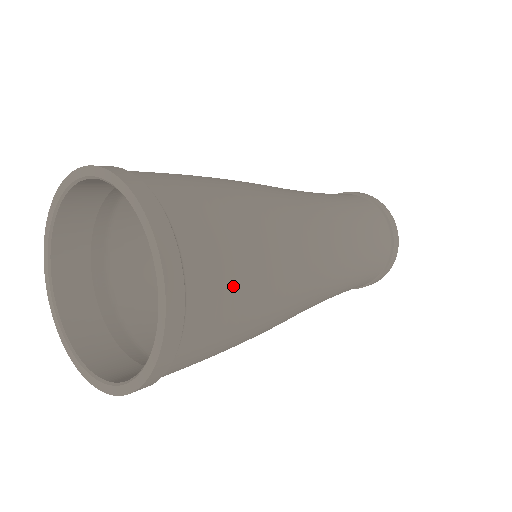
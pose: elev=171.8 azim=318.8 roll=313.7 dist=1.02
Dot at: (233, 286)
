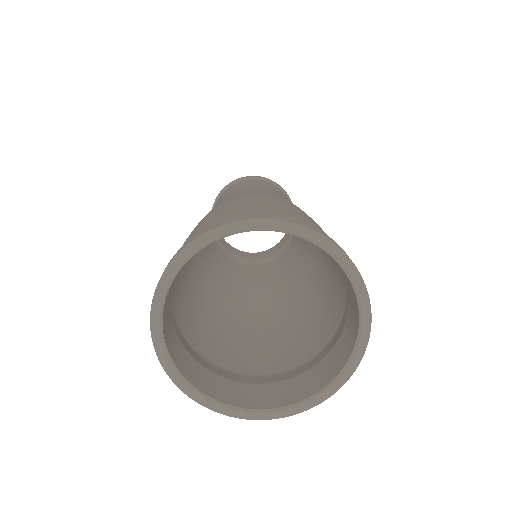
Dot at: (326, 345)
